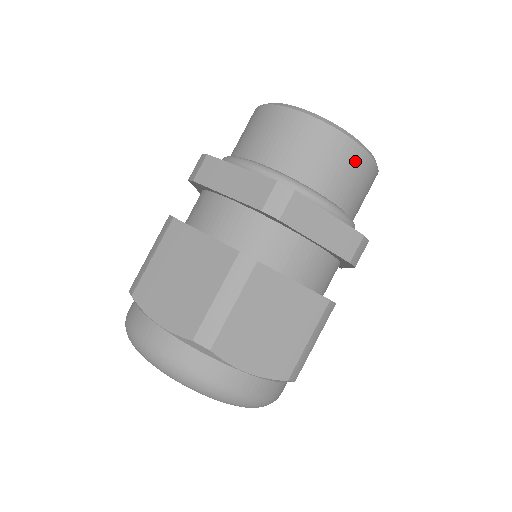
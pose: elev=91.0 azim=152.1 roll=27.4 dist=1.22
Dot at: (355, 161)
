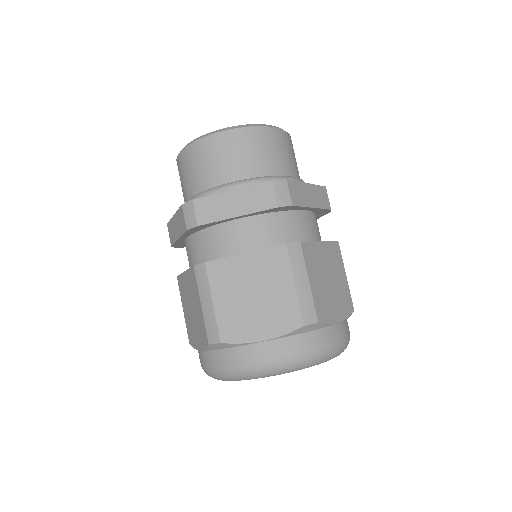
Dot at: (232, 142)
